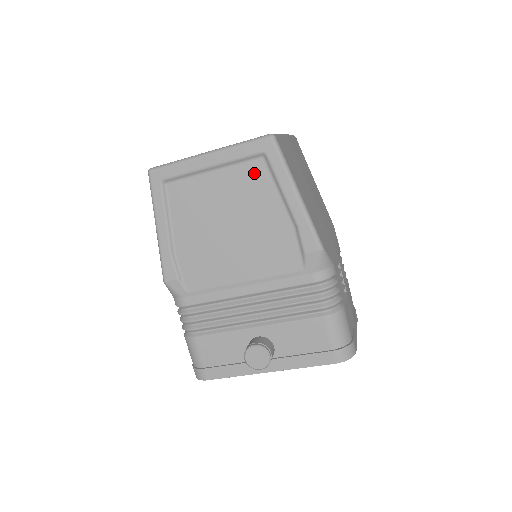
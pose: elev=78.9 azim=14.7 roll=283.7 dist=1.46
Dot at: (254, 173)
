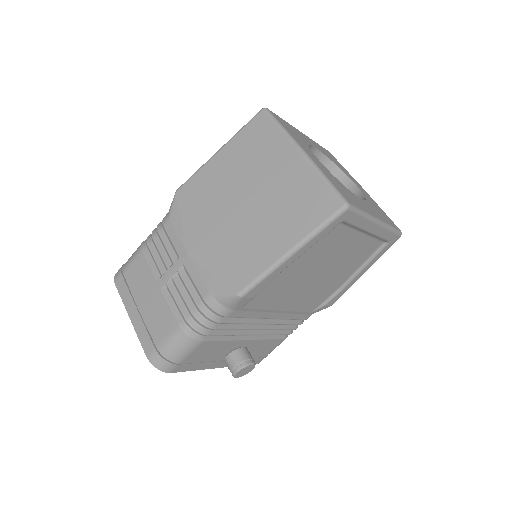
Dot at: (370, 248)
